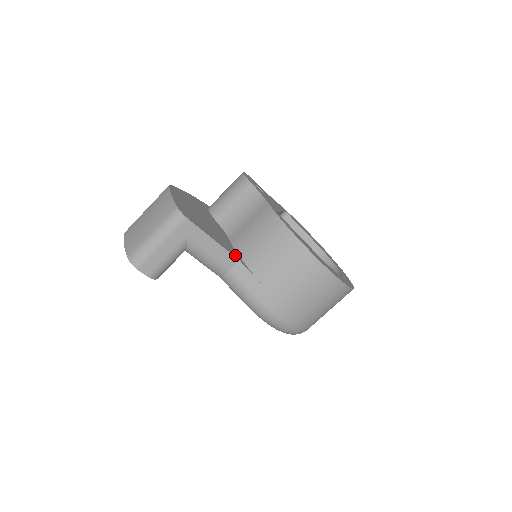
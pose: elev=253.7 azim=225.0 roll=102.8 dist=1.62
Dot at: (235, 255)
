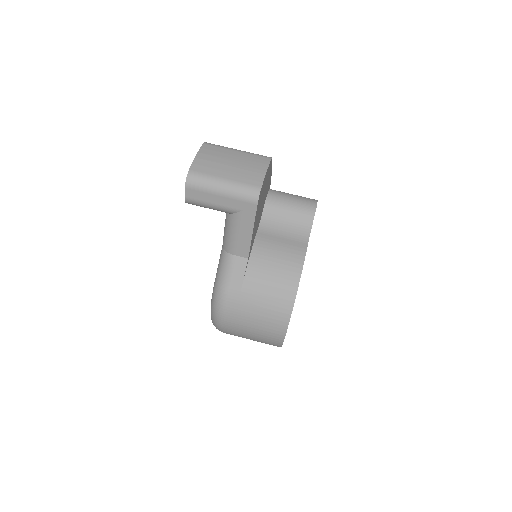
Dot at: occluded
